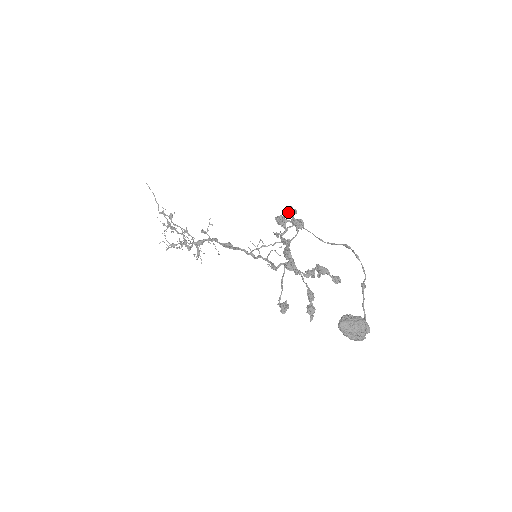
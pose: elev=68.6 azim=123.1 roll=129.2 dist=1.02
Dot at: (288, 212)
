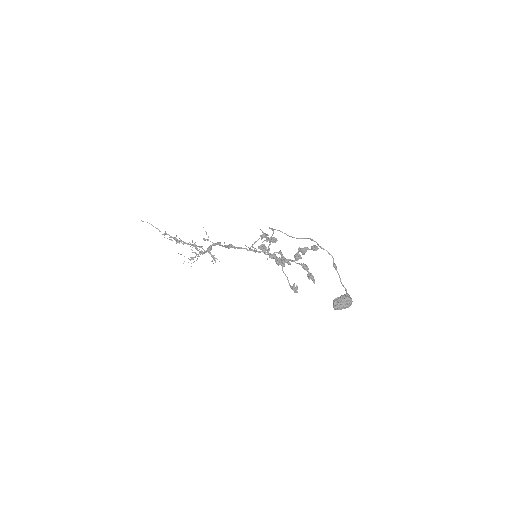
Dot at: (263, 237)
